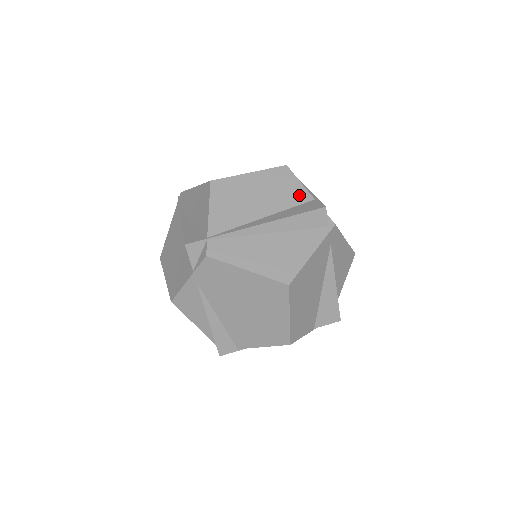
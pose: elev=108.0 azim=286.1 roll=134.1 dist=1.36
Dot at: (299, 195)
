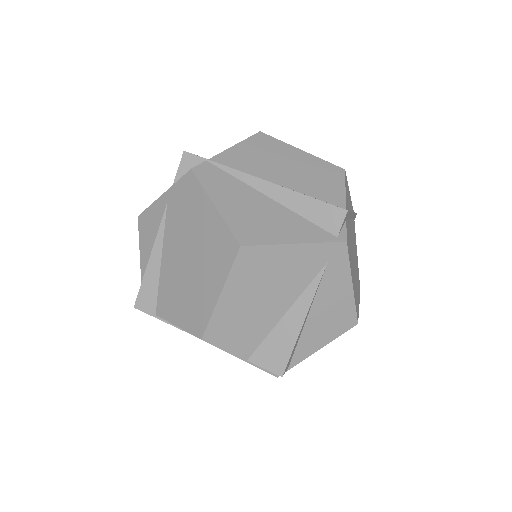
Dot at: (333, 195)
